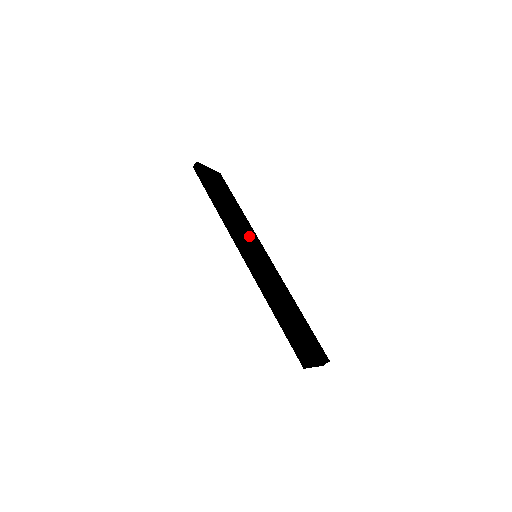
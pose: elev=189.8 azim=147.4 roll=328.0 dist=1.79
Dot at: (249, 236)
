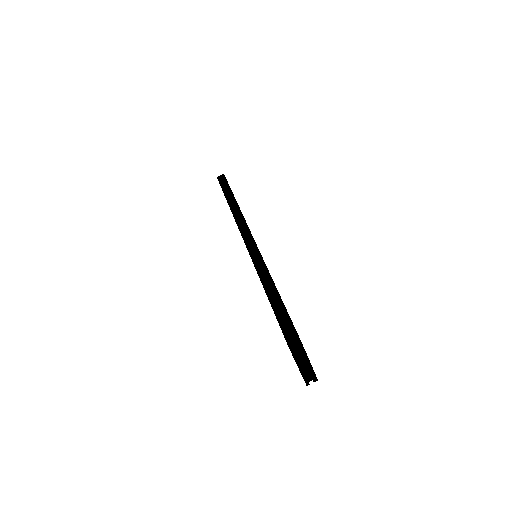
Dot at: occluded
